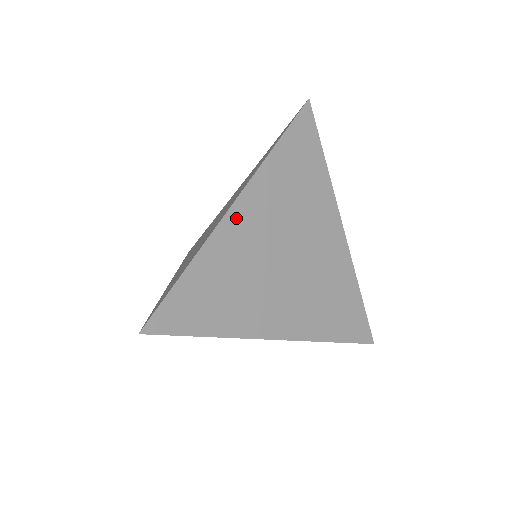
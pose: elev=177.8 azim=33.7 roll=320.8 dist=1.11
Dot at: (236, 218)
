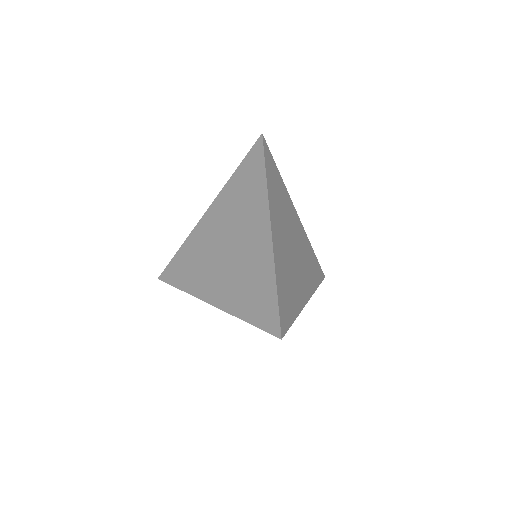
Dot at: (275, 236)
